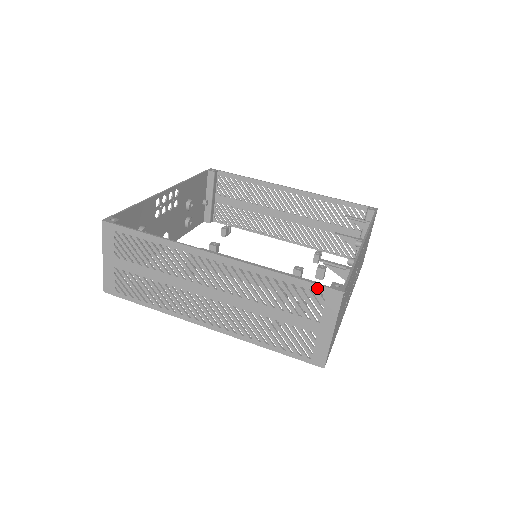
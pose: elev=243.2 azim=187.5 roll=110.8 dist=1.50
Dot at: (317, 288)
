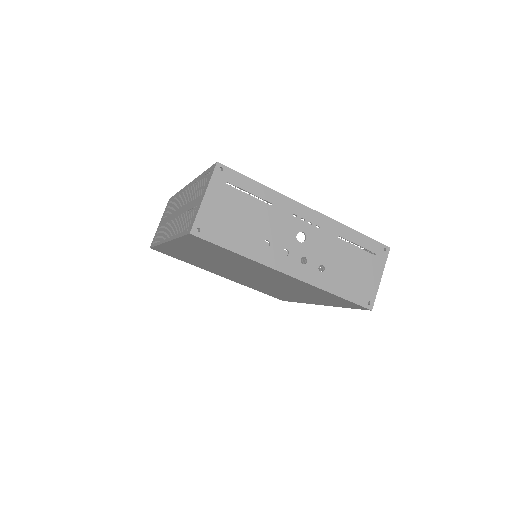
Dot at: (210, 170)
